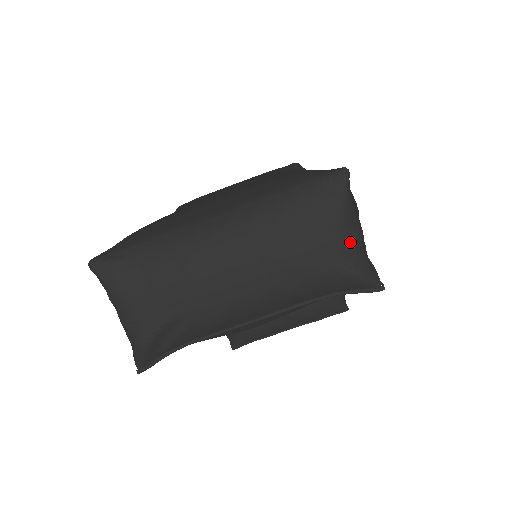
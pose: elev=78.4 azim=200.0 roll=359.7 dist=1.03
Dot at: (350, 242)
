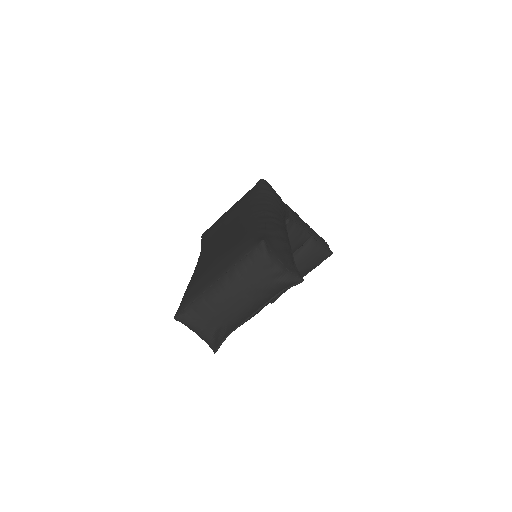
Dot at: (278, 270)
